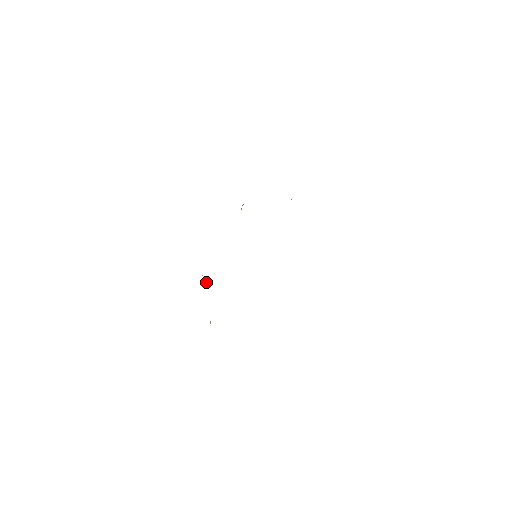
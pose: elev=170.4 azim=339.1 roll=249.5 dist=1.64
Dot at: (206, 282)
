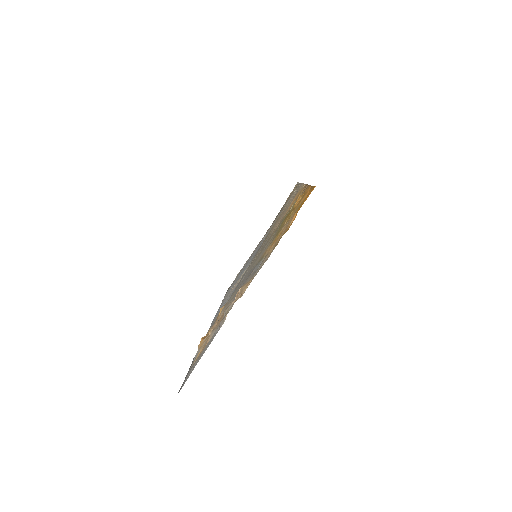
Dot at: (236, 294)
